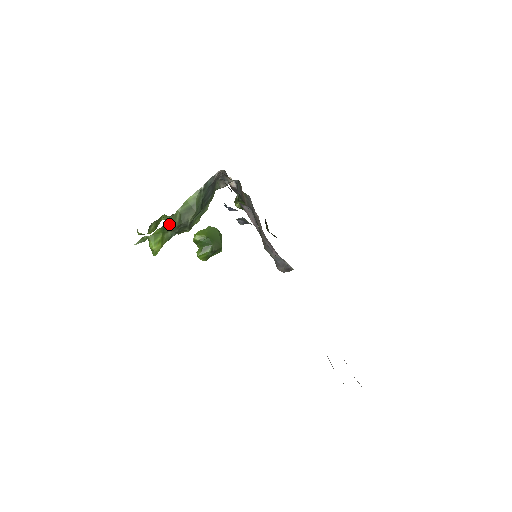
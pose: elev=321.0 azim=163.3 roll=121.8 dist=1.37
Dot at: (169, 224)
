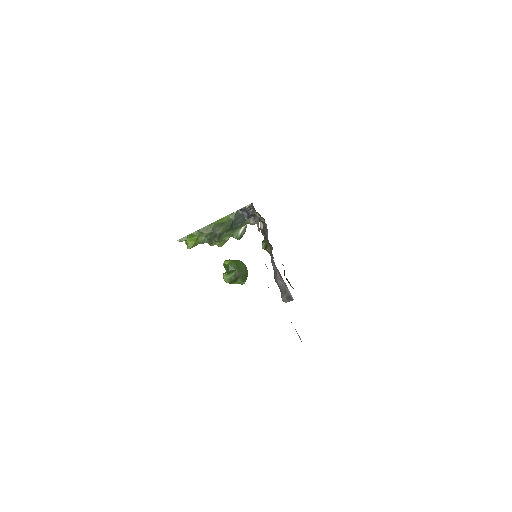
Dot at: (204, 229)
